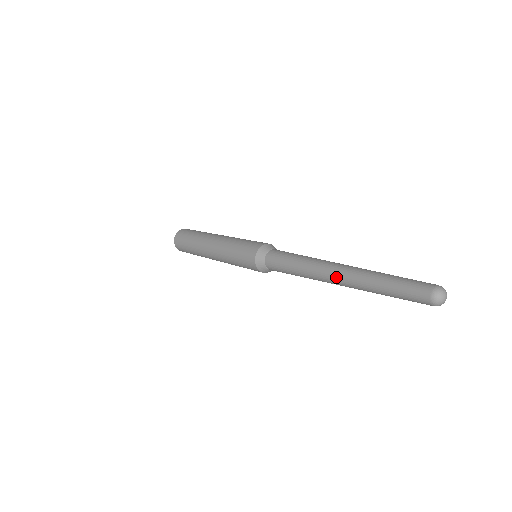
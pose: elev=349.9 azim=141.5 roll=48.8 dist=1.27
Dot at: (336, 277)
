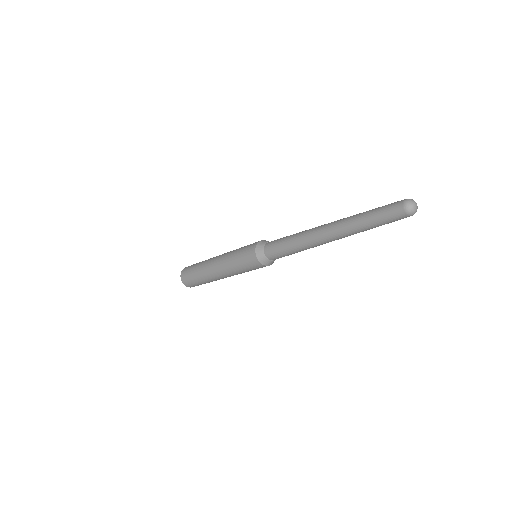
Dot at: (327, 225)
